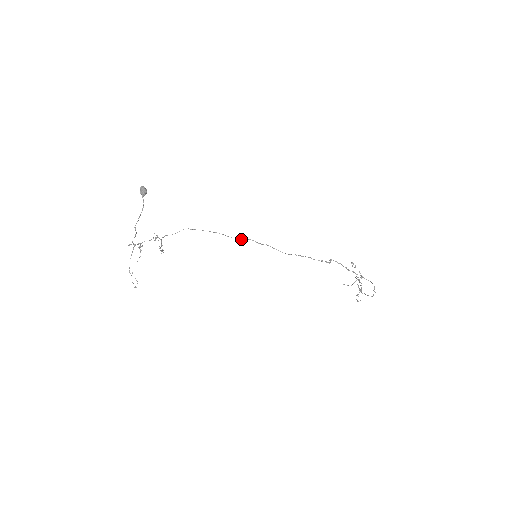
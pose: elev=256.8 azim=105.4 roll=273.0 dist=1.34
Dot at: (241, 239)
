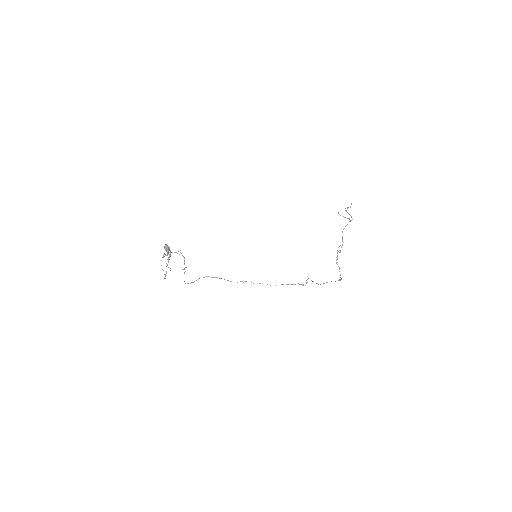
Dot at: occluded
